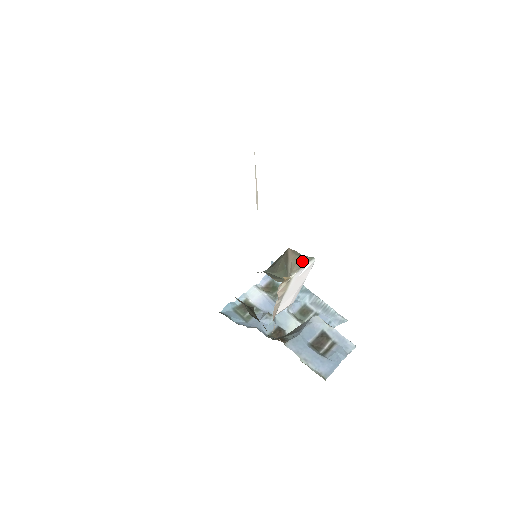
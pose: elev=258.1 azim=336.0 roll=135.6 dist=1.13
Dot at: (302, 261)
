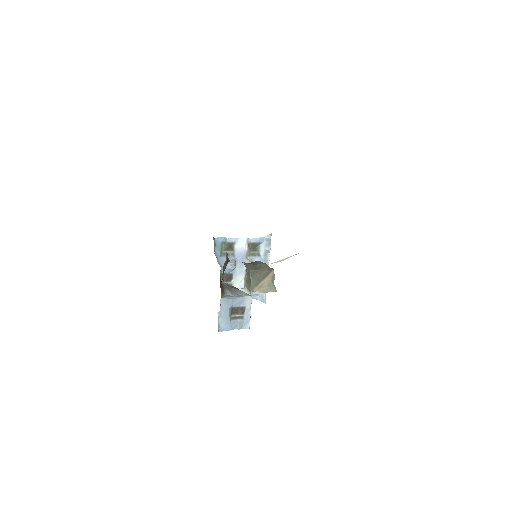
Dot at: (269, 288)
